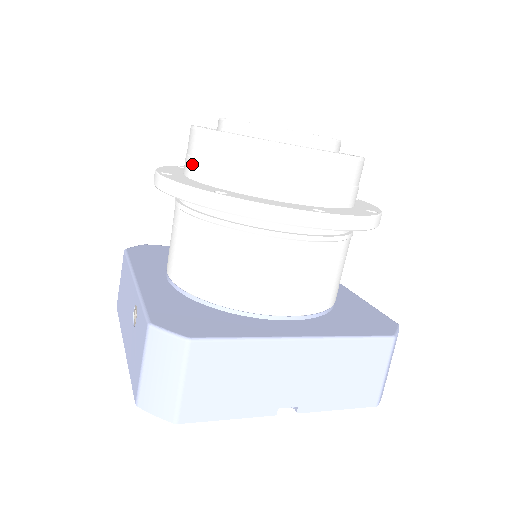
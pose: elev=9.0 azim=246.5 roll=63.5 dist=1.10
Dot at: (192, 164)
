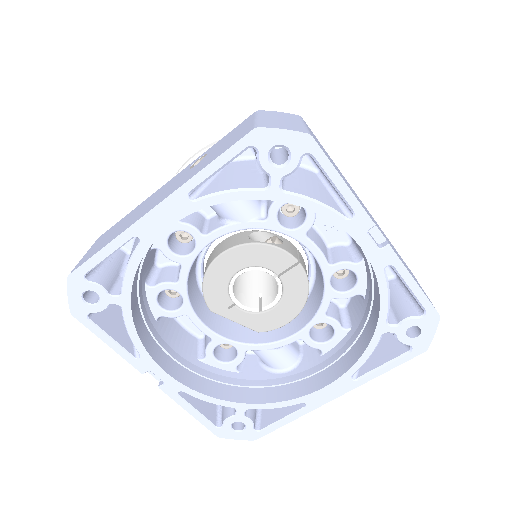
Dot at: occluded
